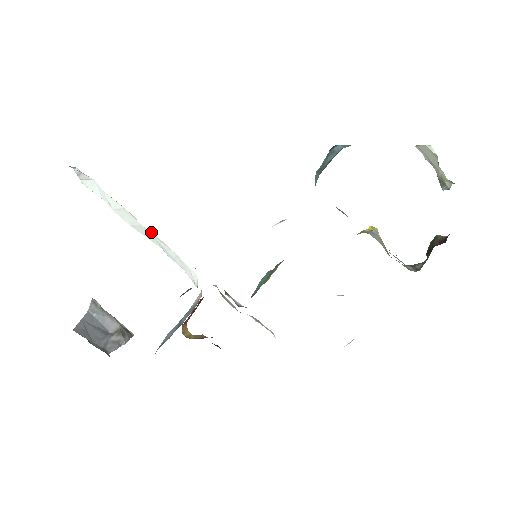
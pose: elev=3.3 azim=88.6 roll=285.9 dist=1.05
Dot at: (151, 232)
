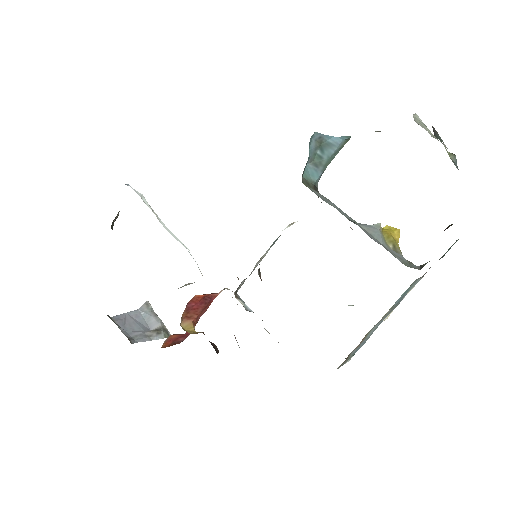
Dot at: occluded
